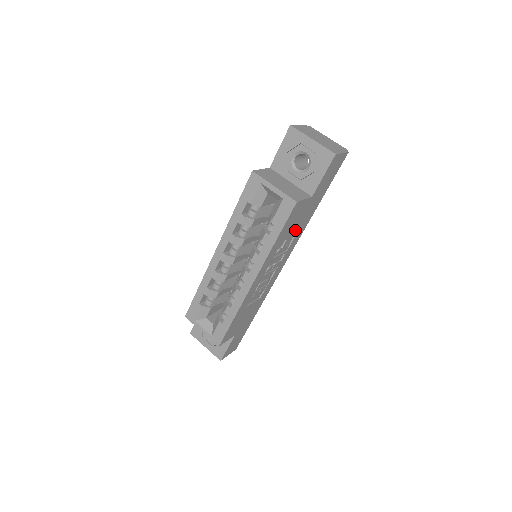
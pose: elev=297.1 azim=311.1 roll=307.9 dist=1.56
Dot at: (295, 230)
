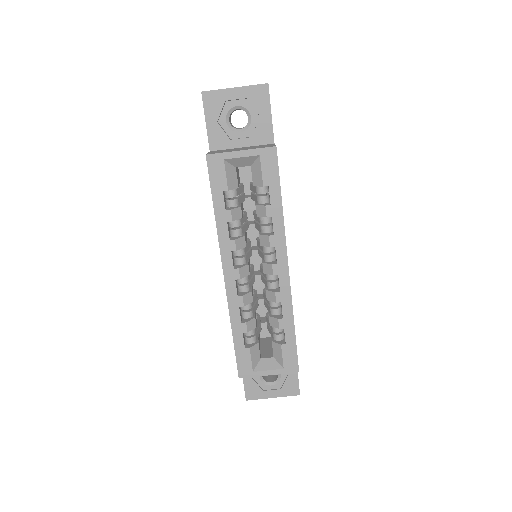
Dot at: occluded
